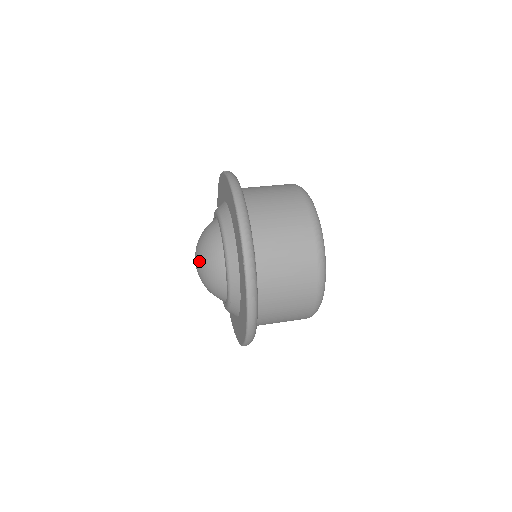
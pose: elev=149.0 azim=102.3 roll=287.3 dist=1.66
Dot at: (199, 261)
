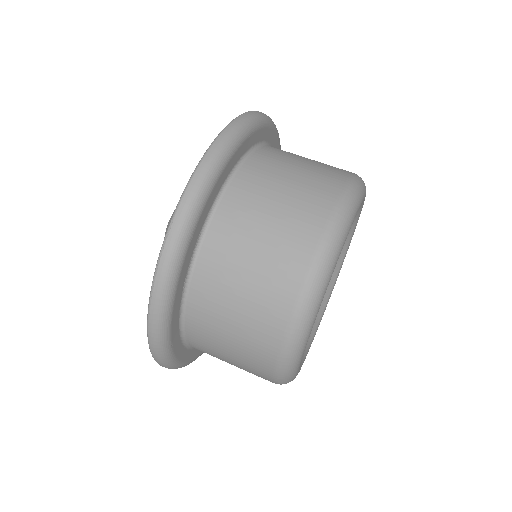
Dot at: occluded
